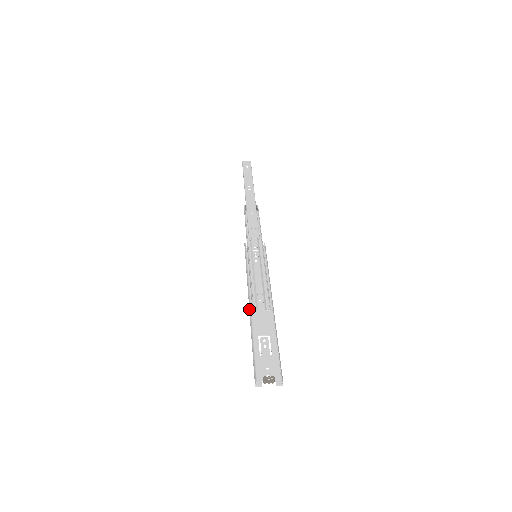
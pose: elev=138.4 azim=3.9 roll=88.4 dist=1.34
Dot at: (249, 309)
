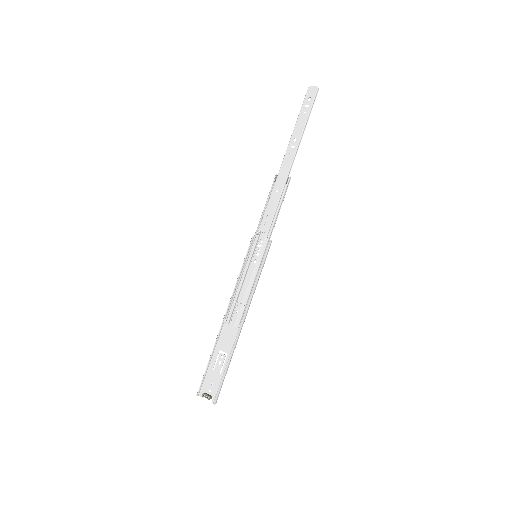
Dot at: (222, 321)
